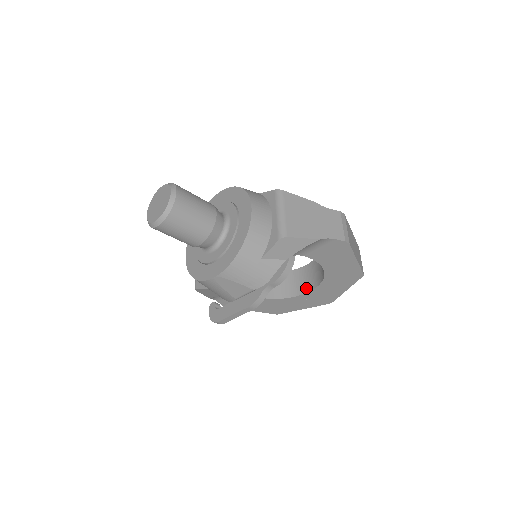
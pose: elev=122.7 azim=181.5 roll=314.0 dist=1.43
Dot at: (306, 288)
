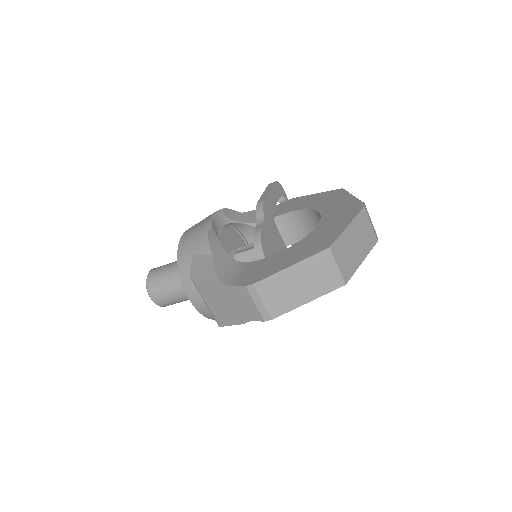
Dot at: occluded
